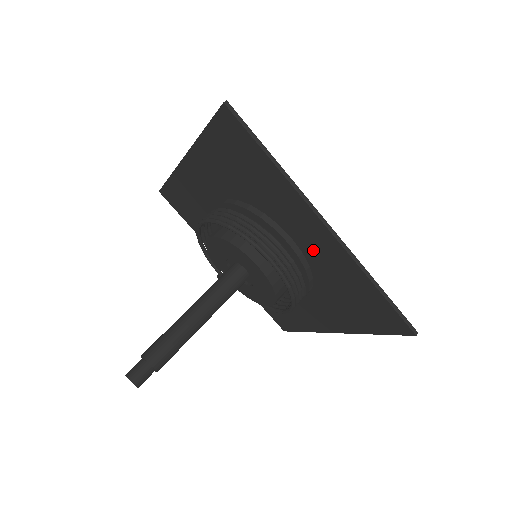
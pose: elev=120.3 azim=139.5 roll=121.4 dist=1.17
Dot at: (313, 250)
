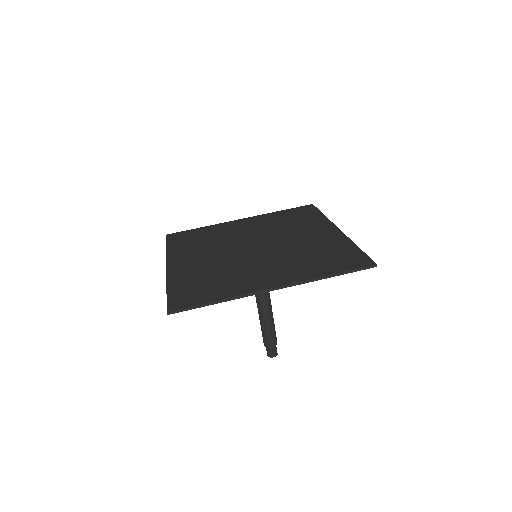
Dot at: occluded
